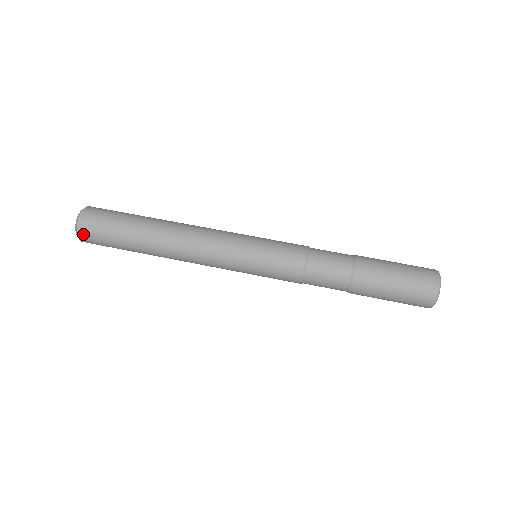
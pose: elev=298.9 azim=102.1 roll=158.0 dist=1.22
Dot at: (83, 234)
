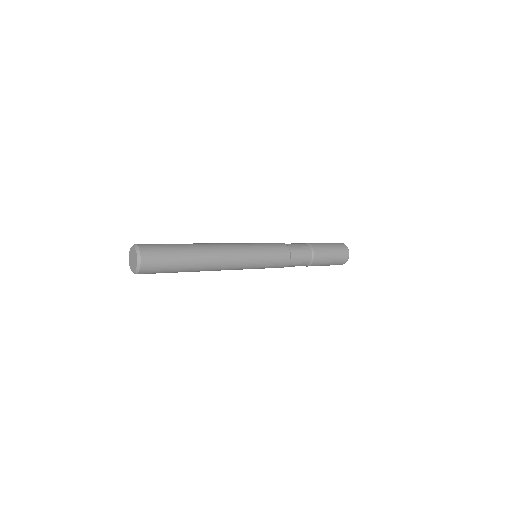
Dot at: (146, 258)
